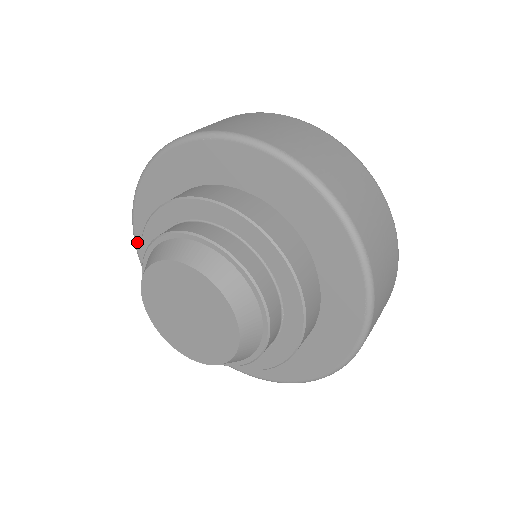
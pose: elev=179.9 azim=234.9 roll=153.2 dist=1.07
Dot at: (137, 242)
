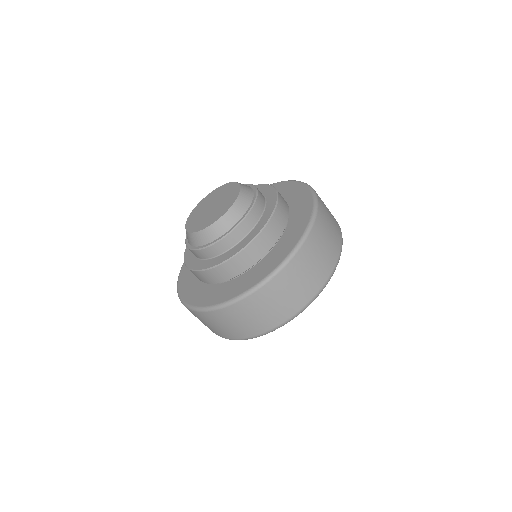
Dot at: occluded
